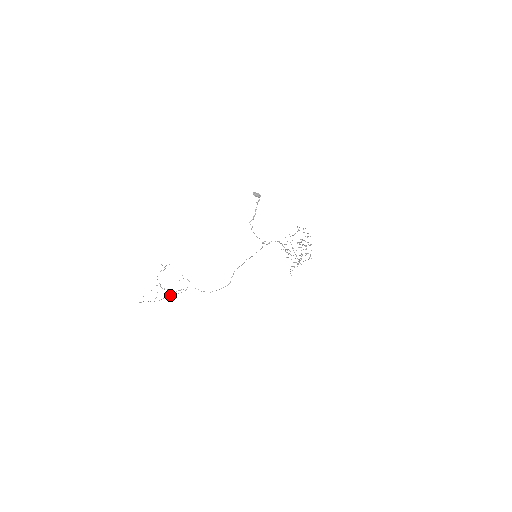
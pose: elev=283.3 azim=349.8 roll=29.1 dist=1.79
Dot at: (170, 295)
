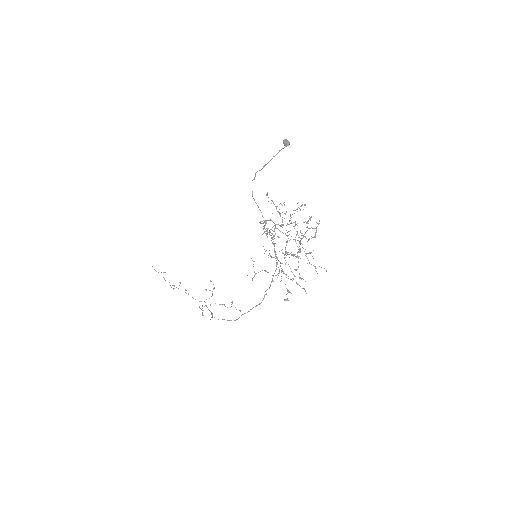
Dot at: occluded
